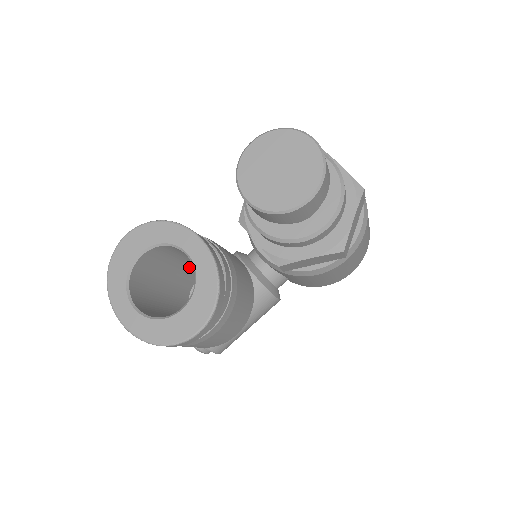
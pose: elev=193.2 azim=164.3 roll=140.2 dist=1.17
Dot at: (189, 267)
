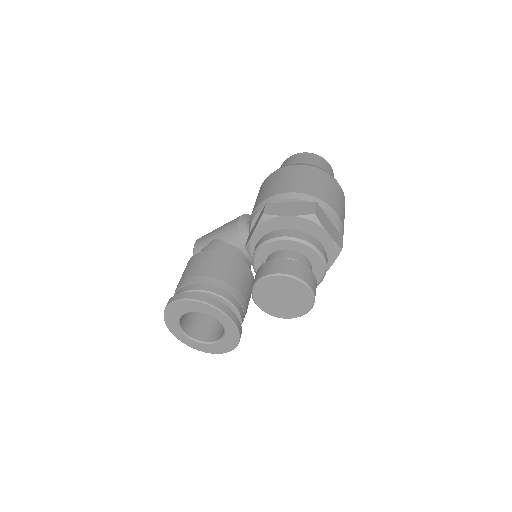
Dot at: occluded
